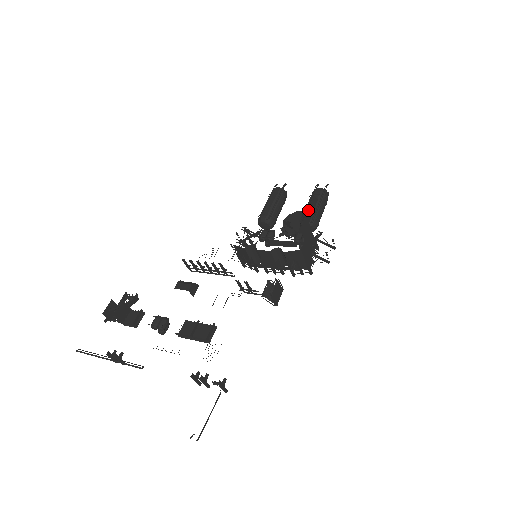
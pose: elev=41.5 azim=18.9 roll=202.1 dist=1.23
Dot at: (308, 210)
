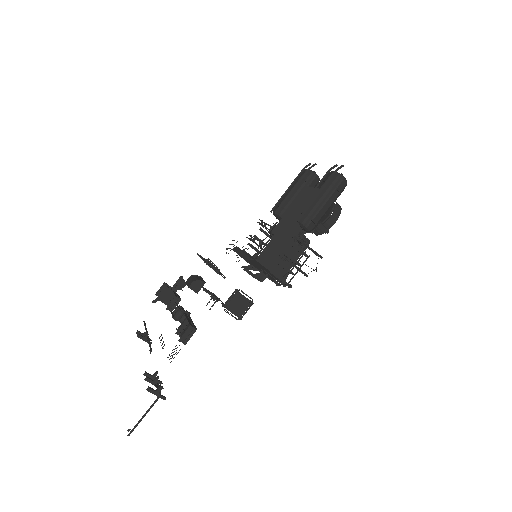
Dot at: (292, 206)
